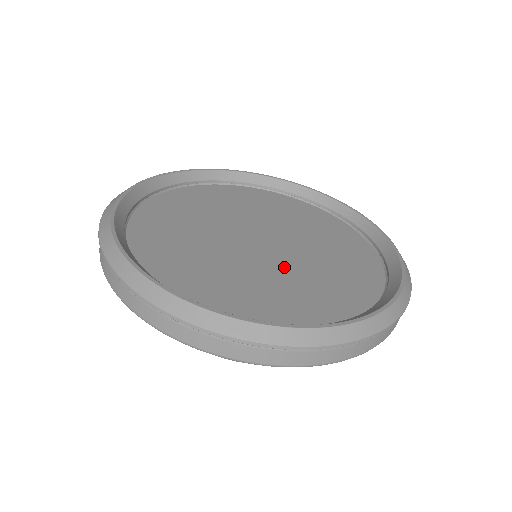
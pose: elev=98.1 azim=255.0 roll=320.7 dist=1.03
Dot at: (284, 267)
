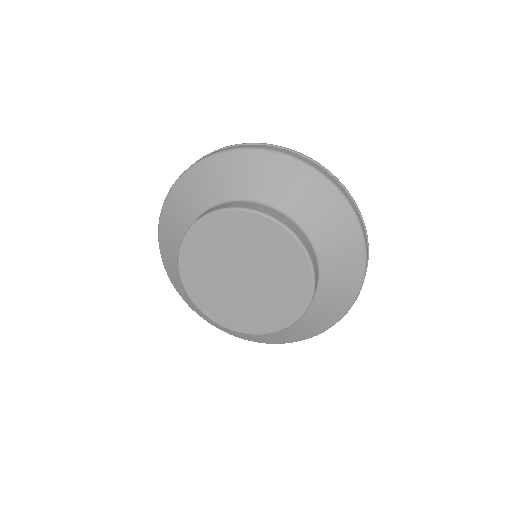
Dot at: occluded
